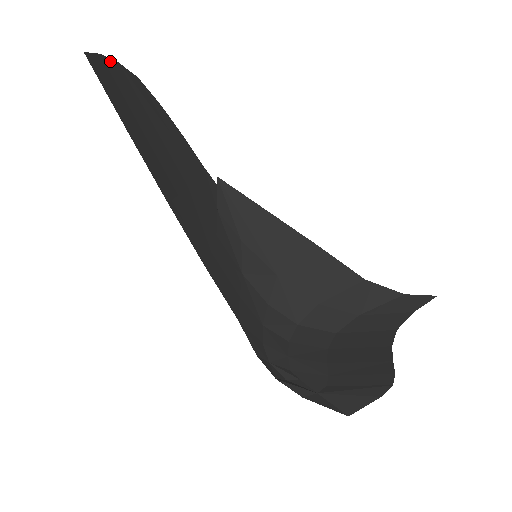
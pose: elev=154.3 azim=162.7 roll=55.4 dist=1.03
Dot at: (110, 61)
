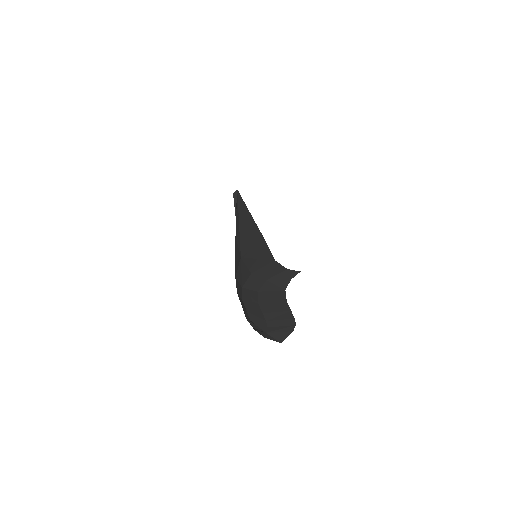
Dot at: occluded
